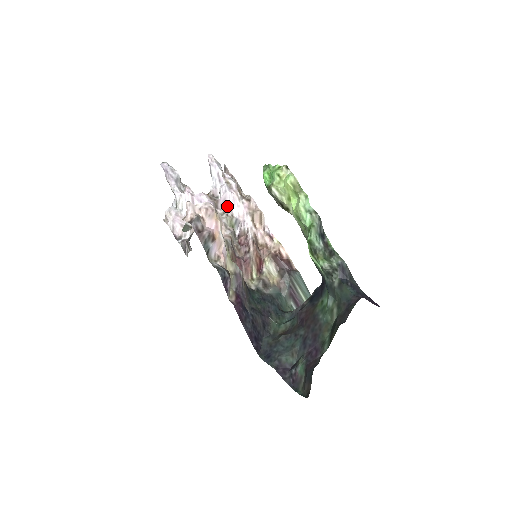
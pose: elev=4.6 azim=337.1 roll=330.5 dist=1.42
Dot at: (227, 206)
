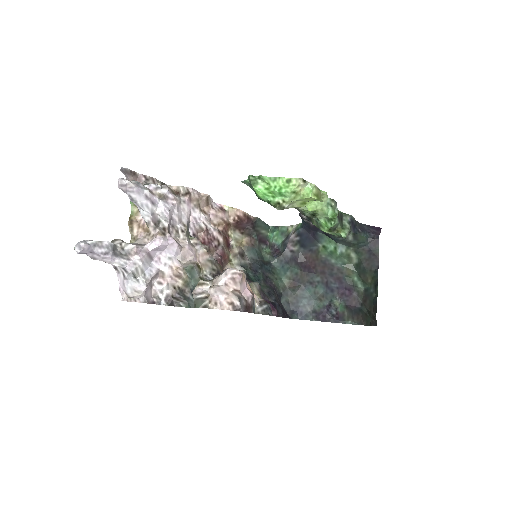
Dot at: (175, 221)
